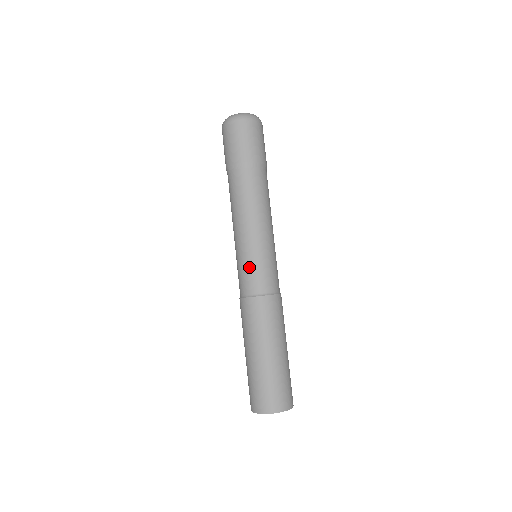
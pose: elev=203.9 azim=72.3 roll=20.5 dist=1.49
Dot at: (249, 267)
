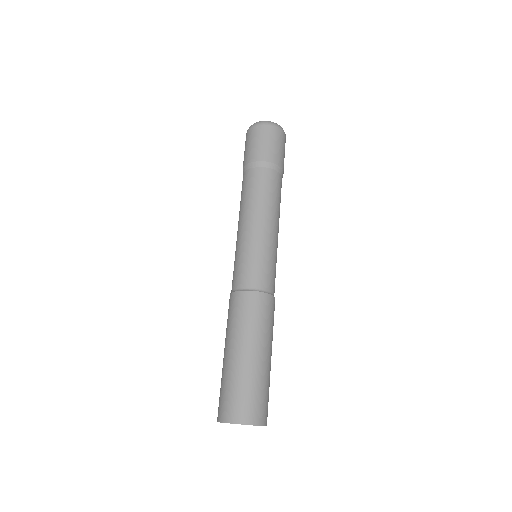
Dot at: (237, 262)
